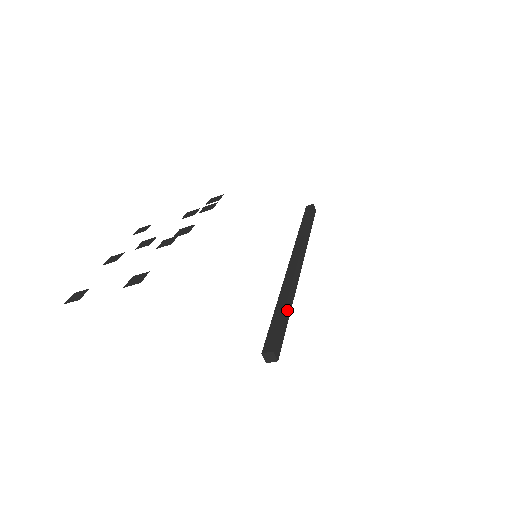
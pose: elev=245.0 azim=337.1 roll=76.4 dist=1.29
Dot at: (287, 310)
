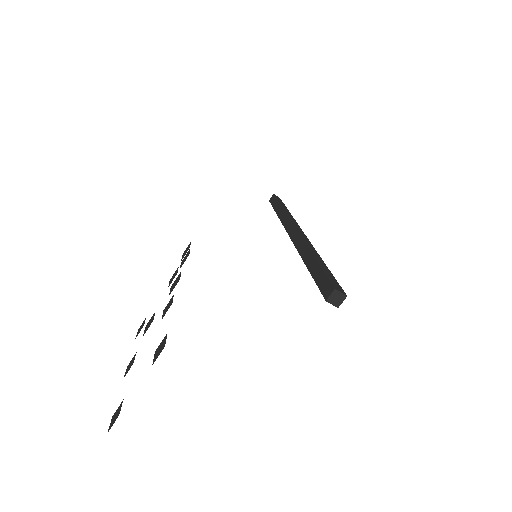
Dot at: (318, 260)
